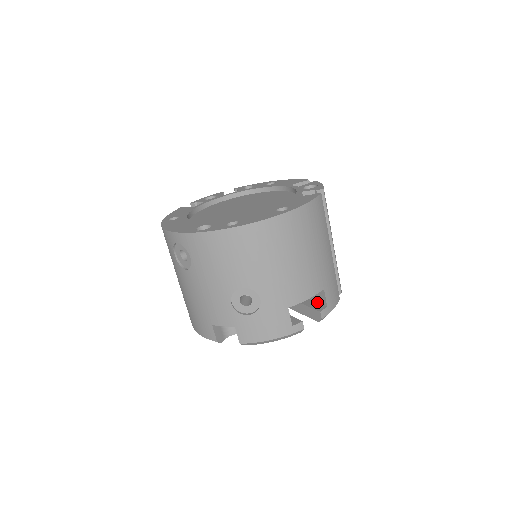
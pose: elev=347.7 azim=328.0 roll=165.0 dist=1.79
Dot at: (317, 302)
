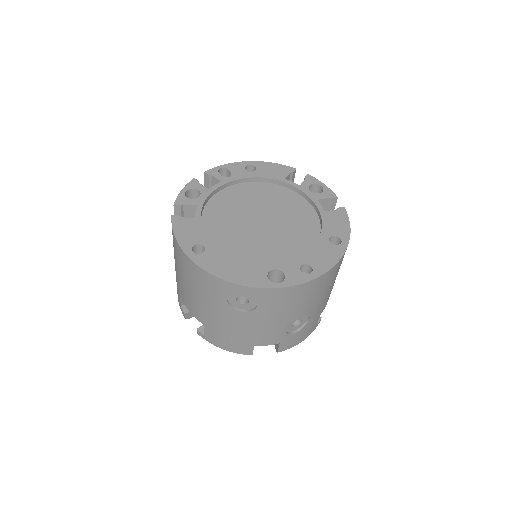
Dot at: occluded
